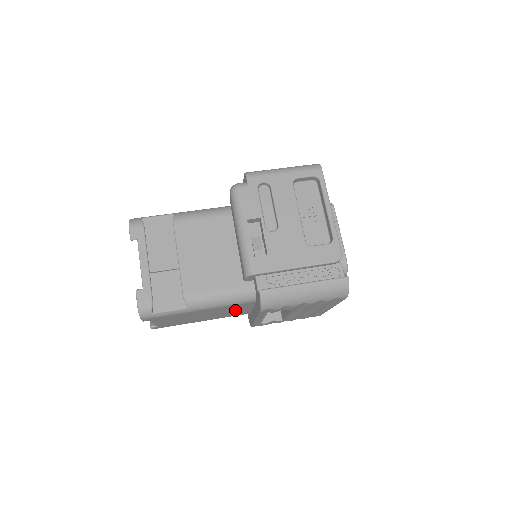
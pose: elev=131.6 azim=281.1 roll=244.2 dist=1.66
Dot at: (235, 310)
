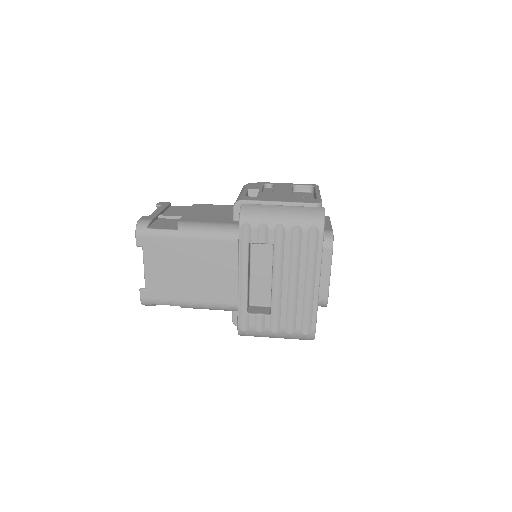
Dot at: (222, 271)
